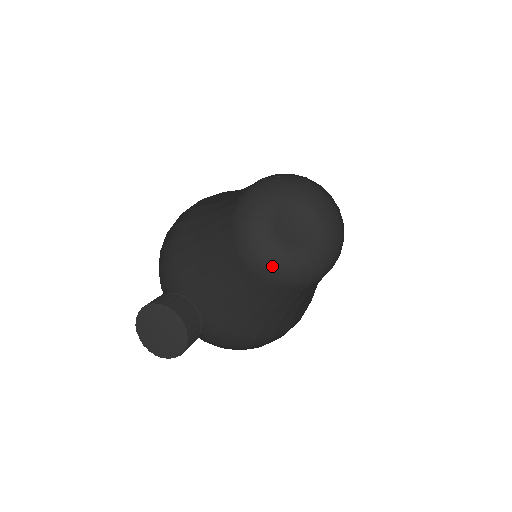
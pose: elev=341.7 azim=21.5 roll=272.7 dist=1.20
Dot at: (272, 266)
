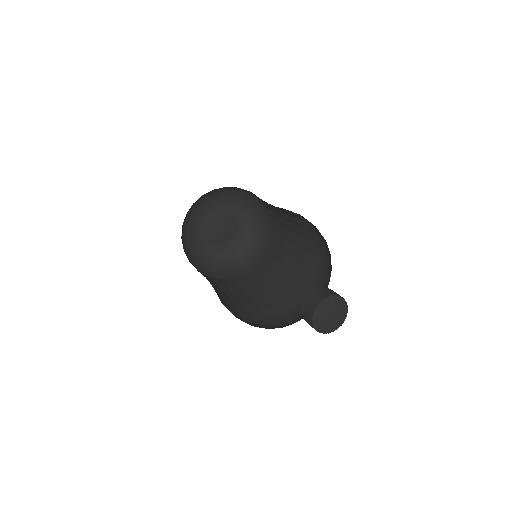
Dot at: (209, 266)
